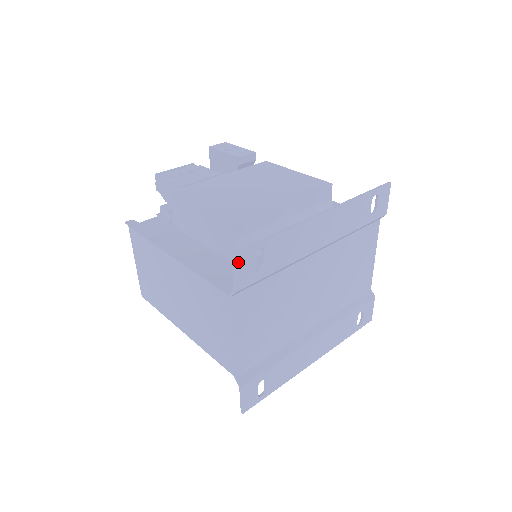
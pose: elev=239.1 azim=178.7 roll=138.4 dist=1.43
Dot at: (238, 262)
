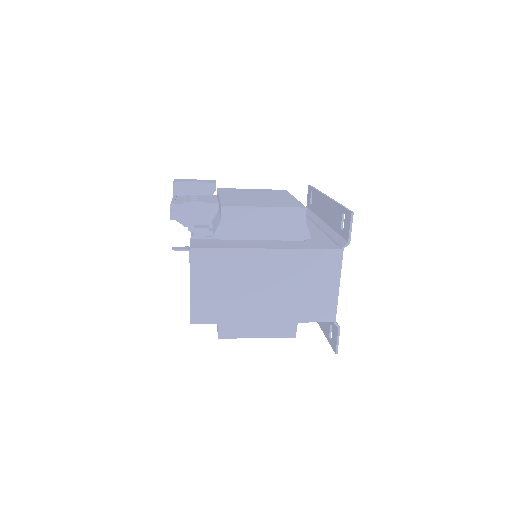
Dot at: (351, 219)
